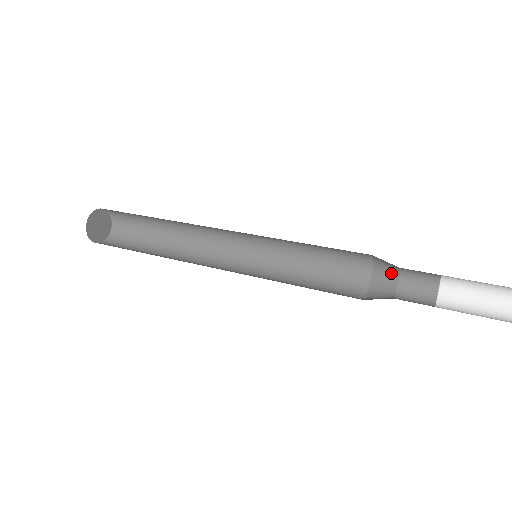
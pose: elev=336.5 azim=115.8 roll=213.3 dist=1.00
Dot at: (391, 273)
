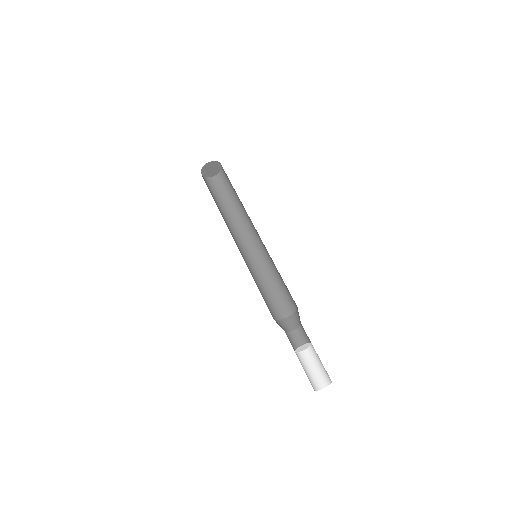
Dot at: occluded
